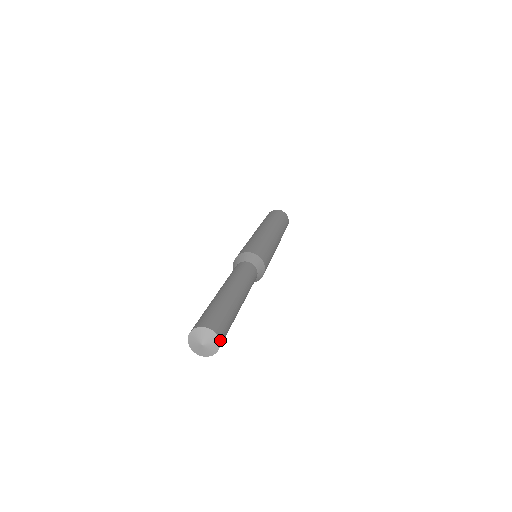
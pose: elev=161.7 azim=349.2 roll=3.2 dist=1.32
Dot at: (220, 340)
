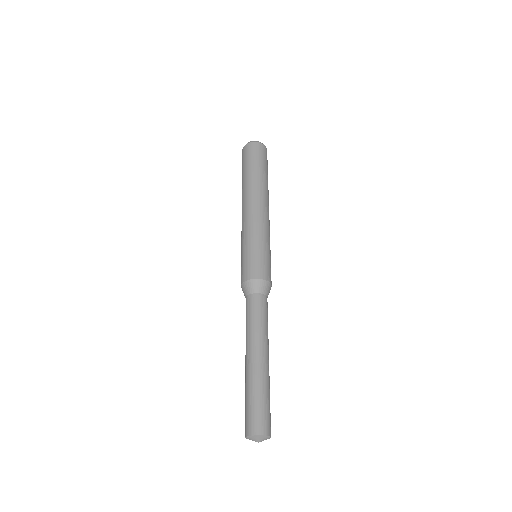
Dot at: (268, 434)
